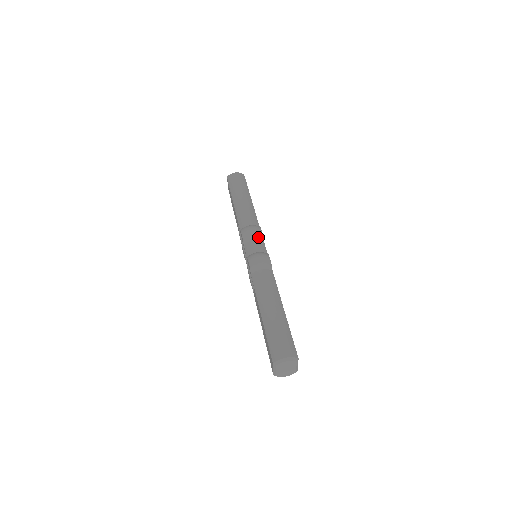
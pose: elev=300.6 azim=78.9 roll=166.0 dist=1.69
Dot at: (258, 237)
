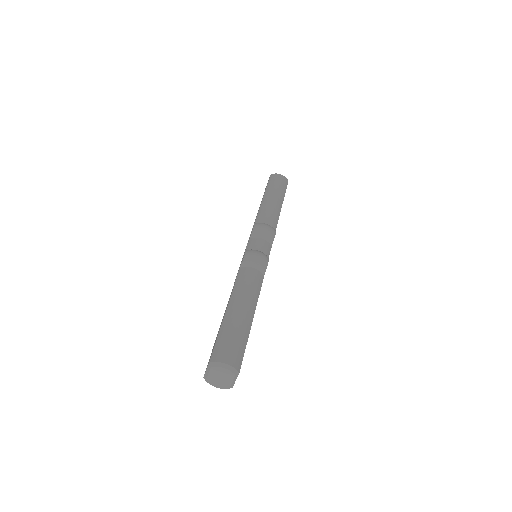
Dot at: (268, 238)
